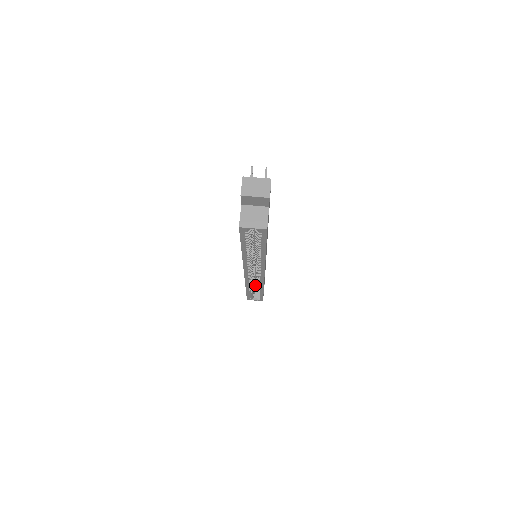
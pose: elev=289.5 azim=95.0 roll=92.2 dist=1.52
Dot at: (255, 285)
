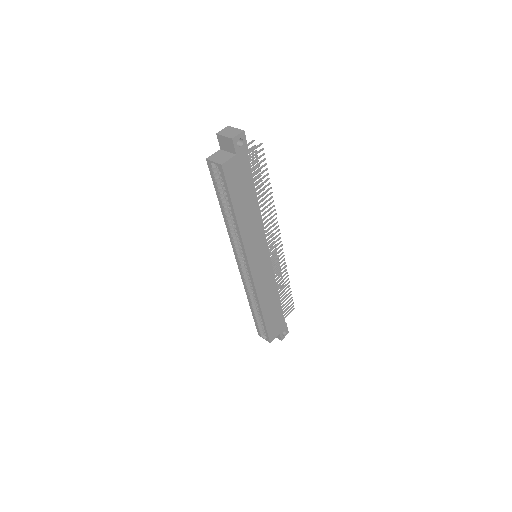
Dot at: occluded
